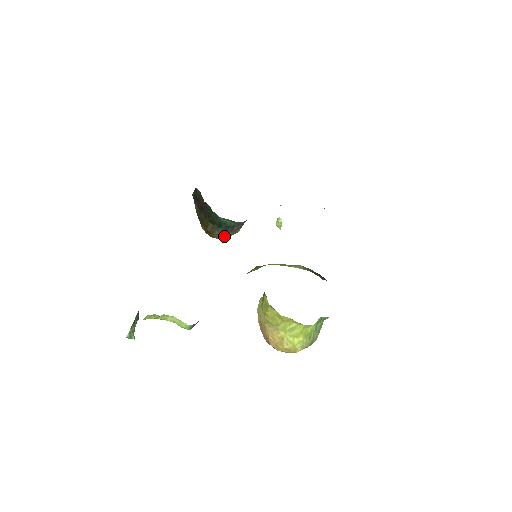
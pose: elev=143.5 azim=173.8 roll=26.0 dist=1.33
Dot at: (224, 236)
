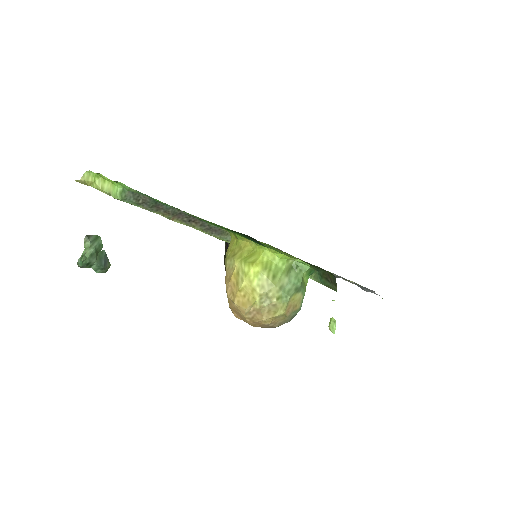
Dot at: occluded
